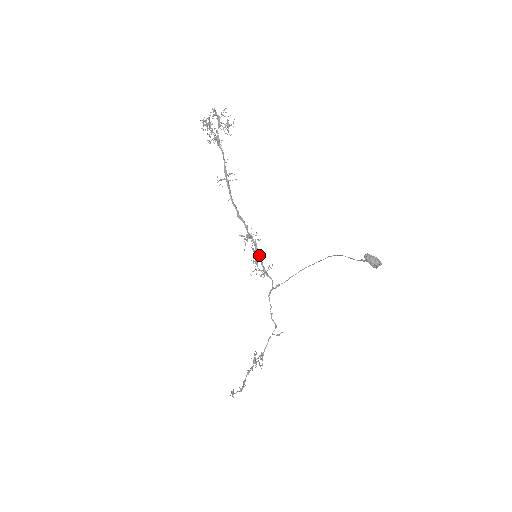
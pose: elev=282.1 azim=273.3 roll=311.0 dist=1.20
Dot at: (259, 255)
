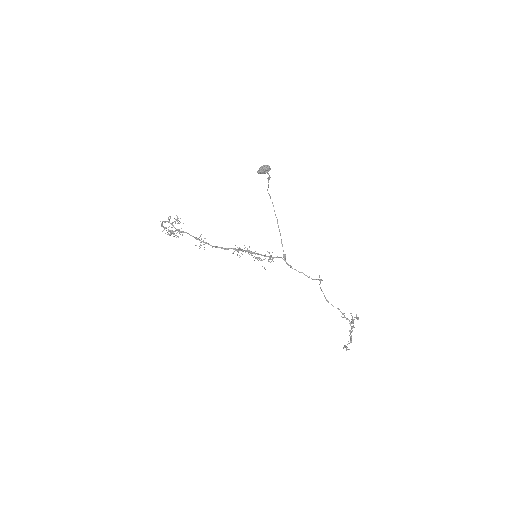
Dot at: (255, 253)
